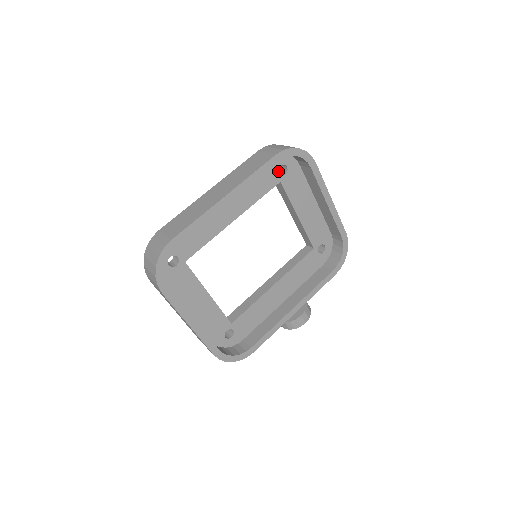
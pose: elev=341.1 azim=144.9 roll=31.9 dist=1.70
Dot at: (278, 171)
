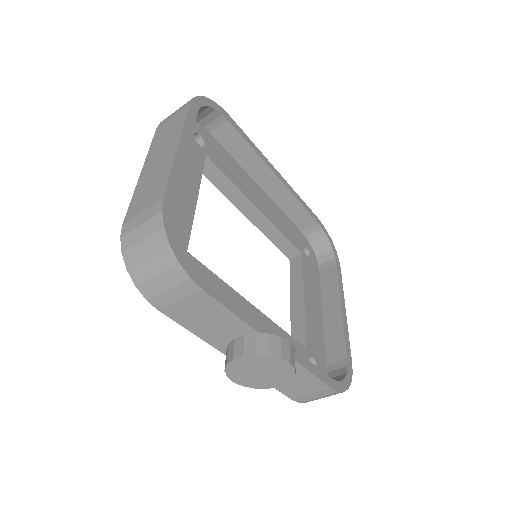
Dot at: (303, 247)
